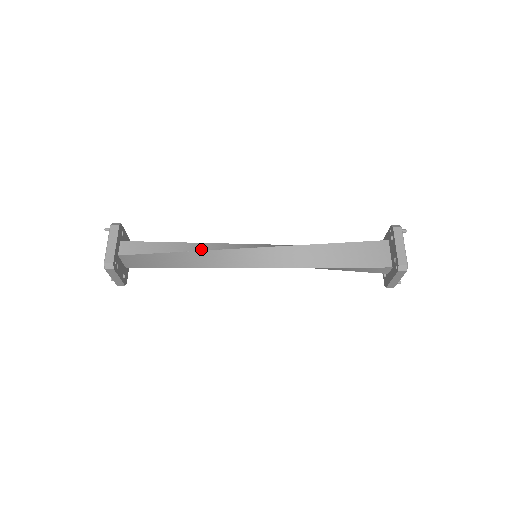
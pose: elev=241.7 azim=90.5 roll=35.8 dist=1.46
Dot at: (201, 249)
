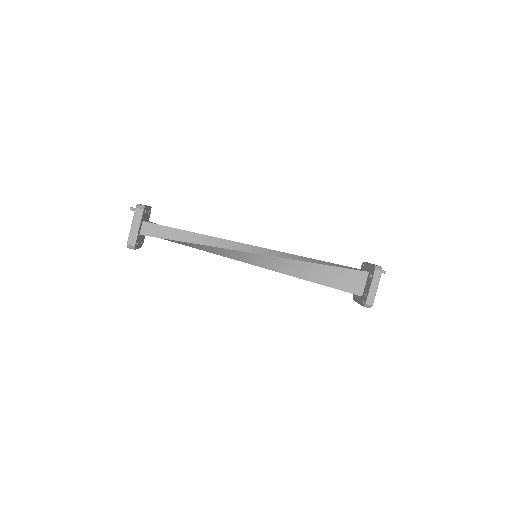
Dot at: (211, 244)
